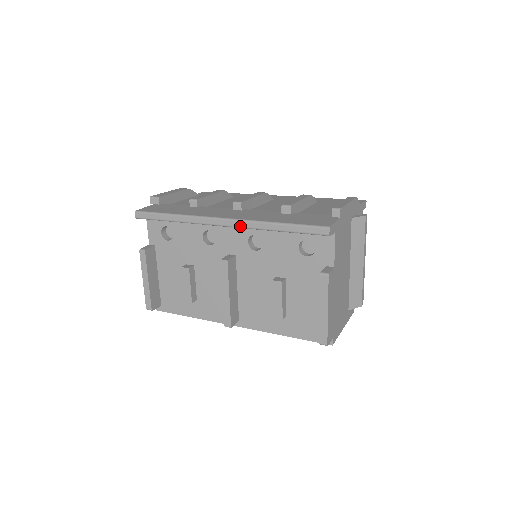
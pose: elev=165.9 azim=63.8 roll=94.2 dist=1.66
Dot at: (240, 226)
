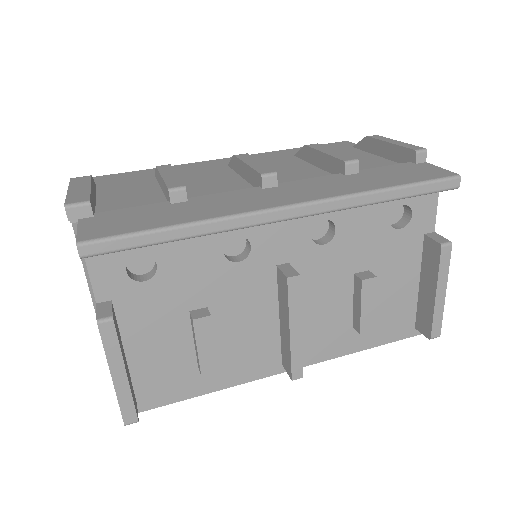
Dot at: (325, 210)
